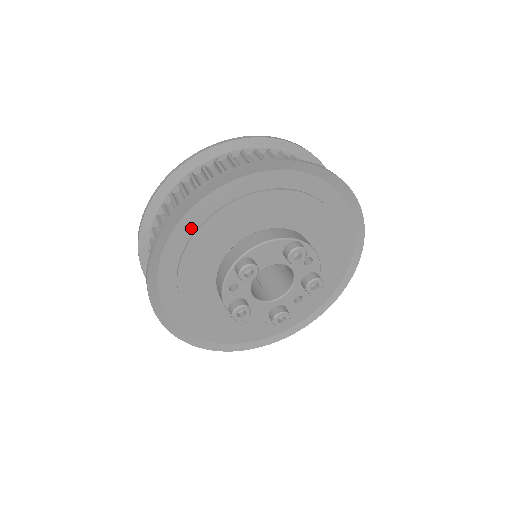
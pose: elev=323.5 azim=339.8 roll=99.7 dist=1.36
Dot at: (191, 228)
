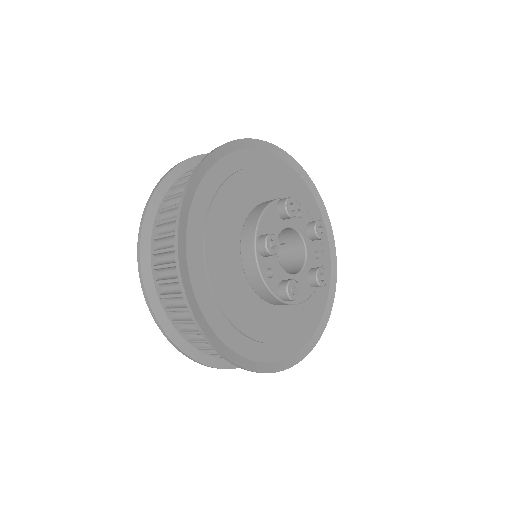
Dot at: (198, 250)
